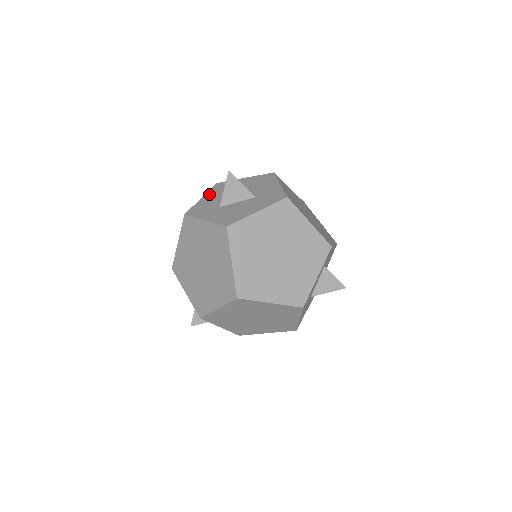
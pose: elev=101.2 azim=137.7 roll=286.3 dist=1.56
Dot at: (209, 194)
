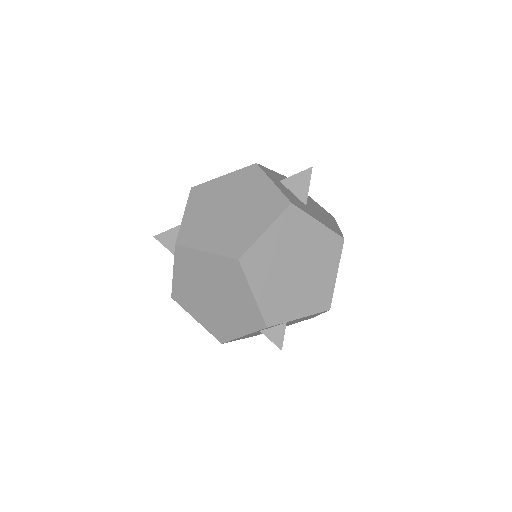
Dot at: occluded
